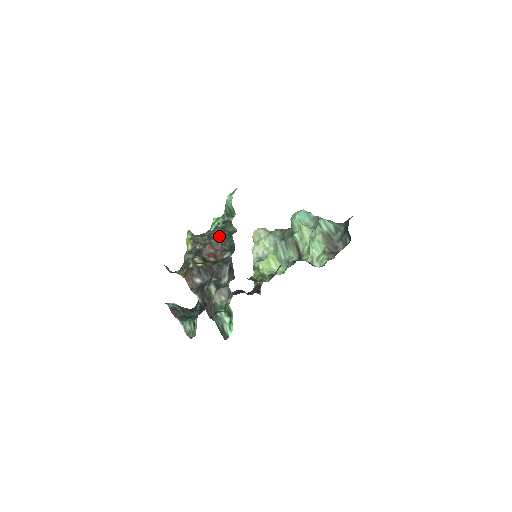
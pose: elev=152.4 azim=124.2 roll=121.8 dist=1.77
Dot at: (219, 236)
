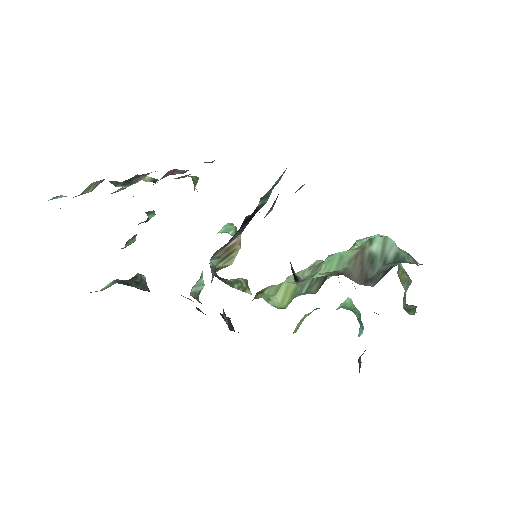
Dot at: occluded
